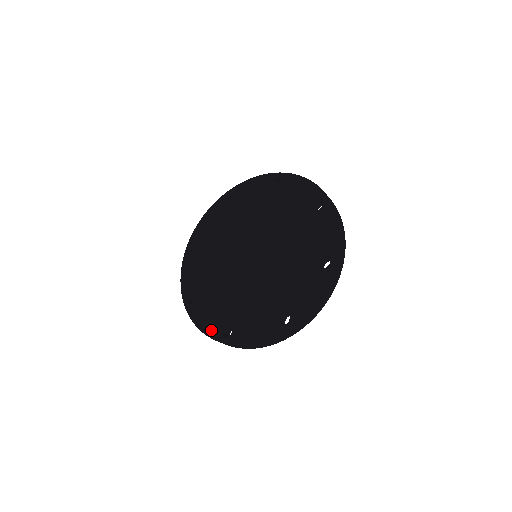
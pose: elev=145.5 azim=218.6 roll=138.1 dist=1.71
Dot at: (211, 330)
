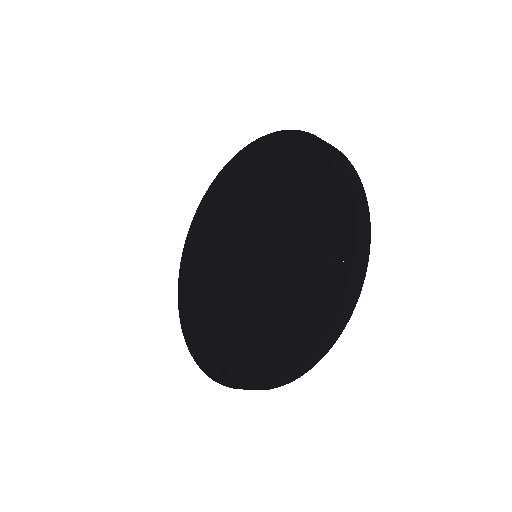
Dot at: (208, 365)
